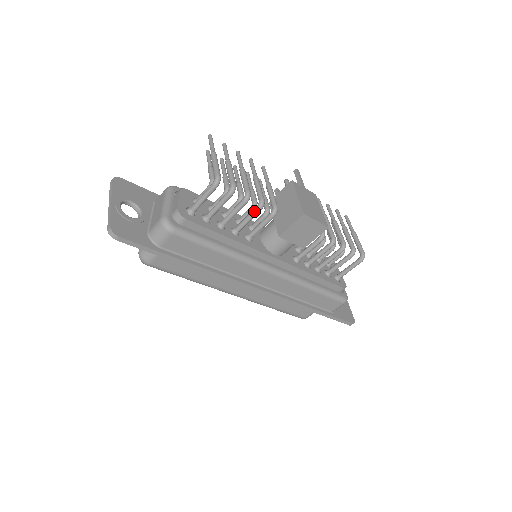
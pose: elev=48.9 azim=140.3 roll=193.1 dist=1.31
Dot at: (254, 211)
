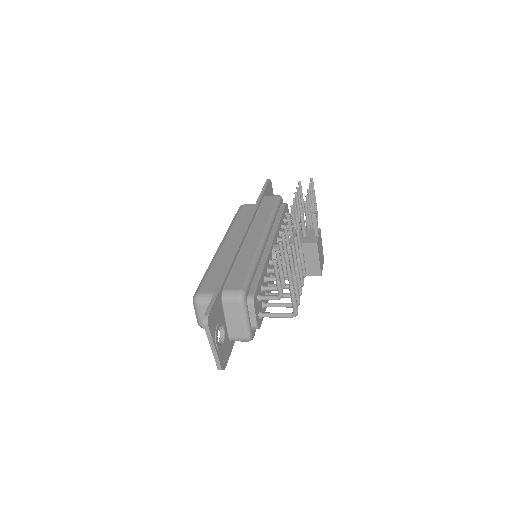
Dot at: occluded
